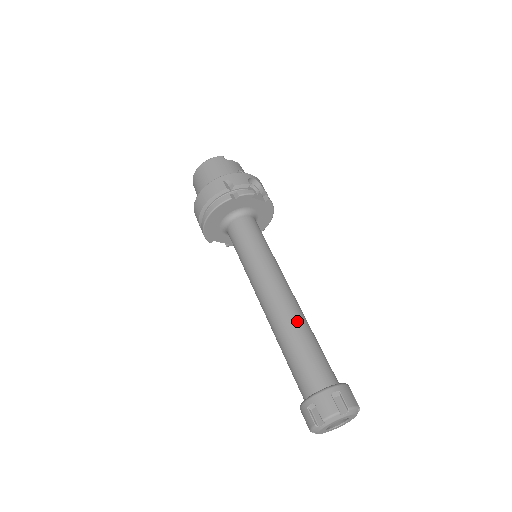
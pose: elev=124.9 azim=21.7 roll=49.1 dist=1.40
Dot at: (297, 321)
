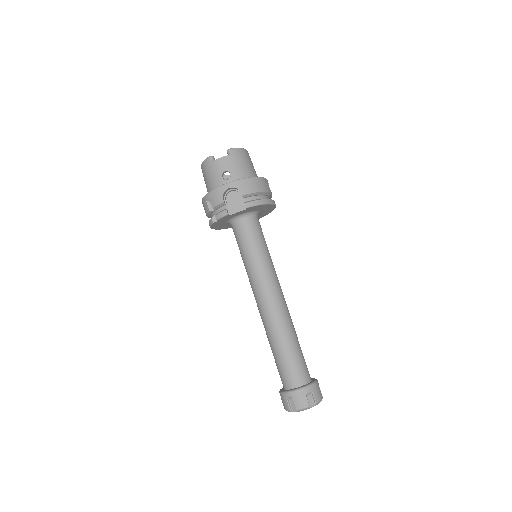
Dot at: (272, 333)
